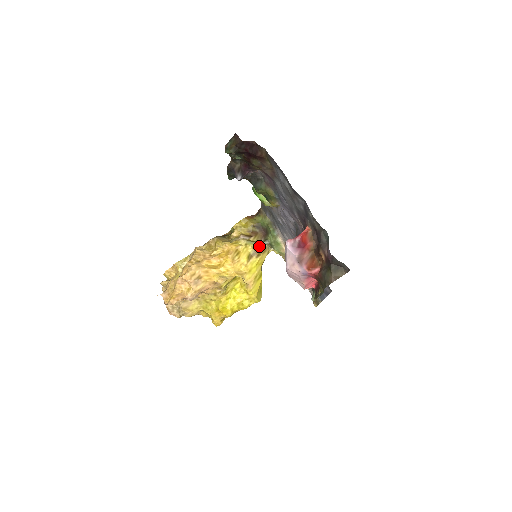
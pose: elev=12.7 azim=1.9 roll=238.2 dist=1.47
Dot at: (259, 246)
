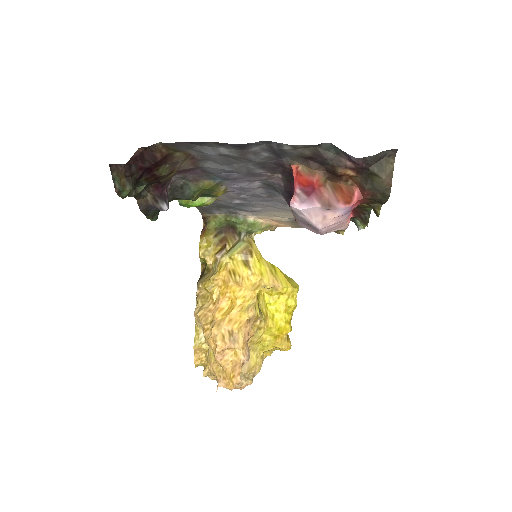
Dot at: (241, 245)
